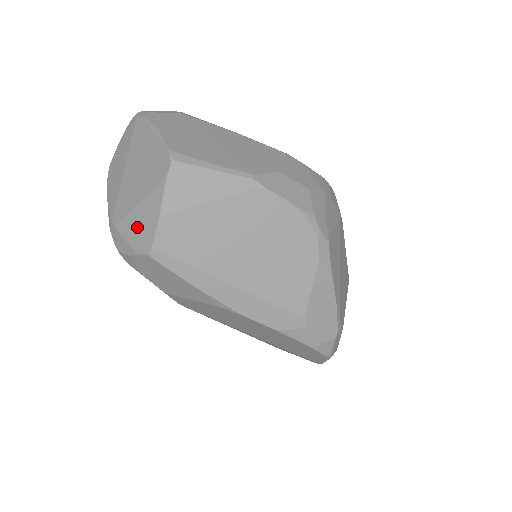
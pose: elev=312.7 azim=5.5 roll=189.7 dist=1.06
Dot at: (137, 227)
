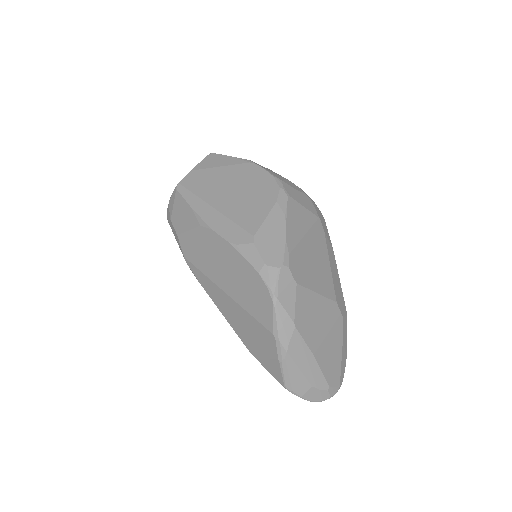
Dot at: occluded
